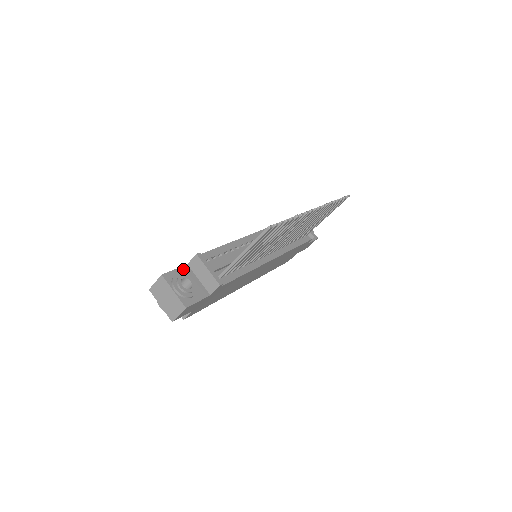
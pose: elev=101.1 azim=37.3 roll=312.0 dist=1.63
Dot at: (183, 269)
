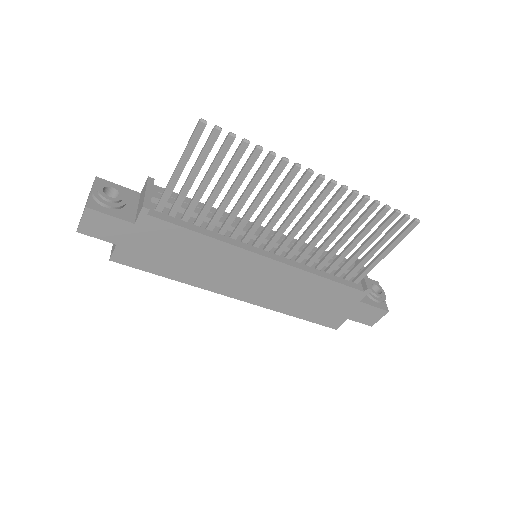
Dot at: (129, 191)
